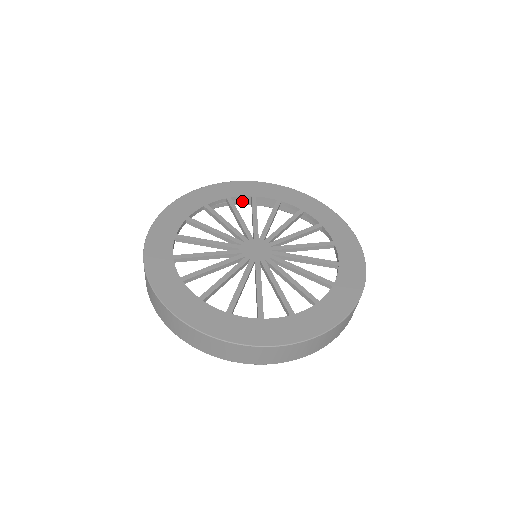
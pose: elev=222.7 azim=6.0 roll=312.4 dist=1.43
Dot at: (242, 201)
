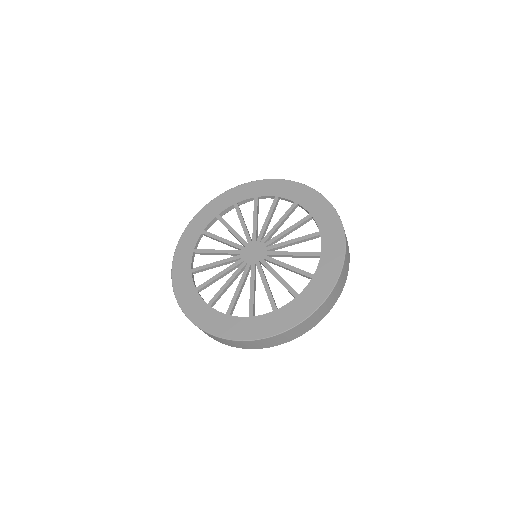
Dot at: occluded
